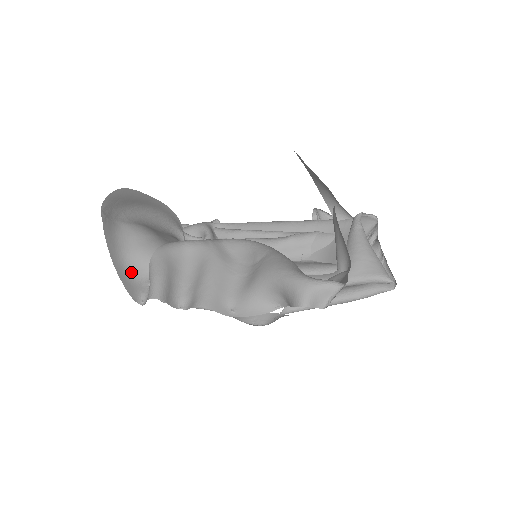
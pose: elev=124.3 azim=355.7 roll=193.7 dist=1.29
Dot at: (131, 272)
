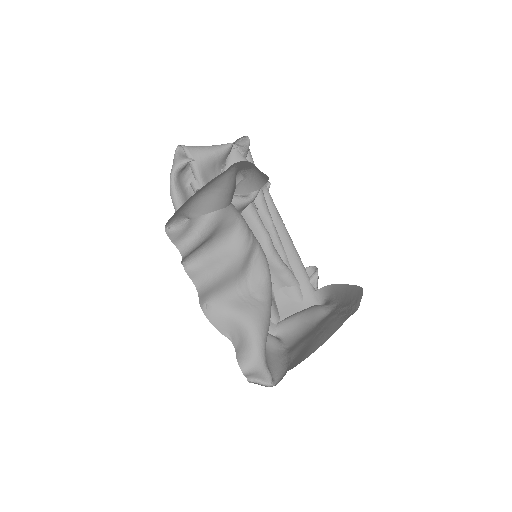
Dot at: (189, 206)
